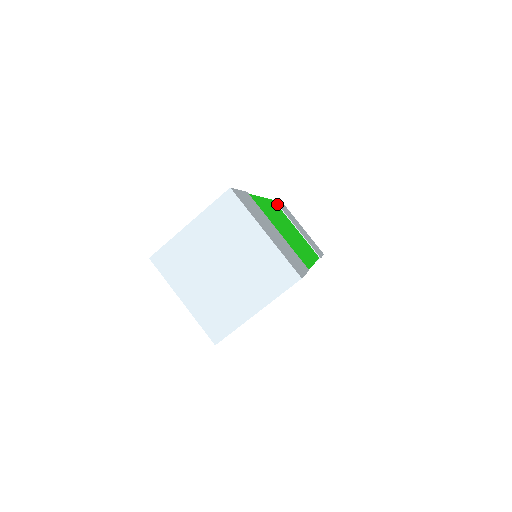
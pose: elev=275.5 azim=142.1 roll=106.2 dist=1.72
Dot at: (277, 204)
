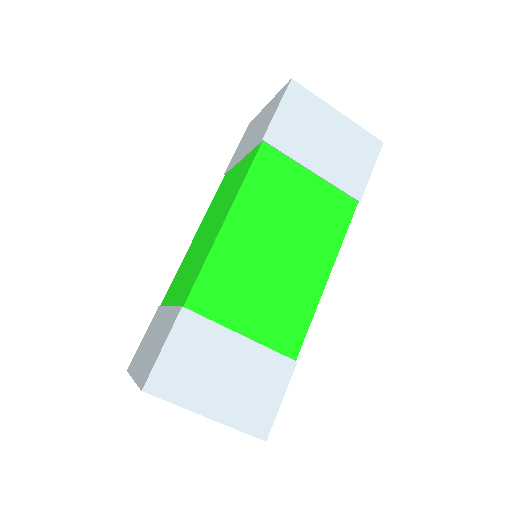
Dot at: (271, 146)
